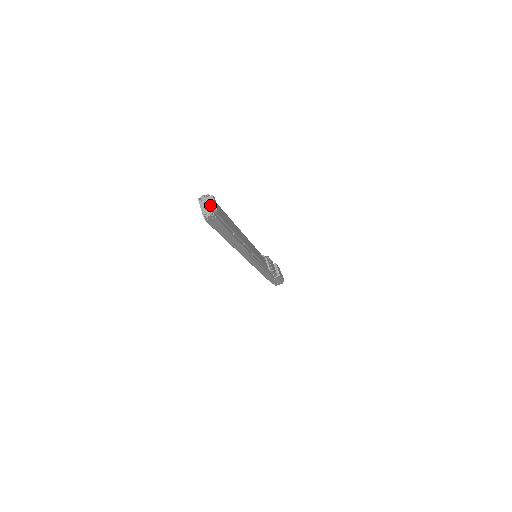
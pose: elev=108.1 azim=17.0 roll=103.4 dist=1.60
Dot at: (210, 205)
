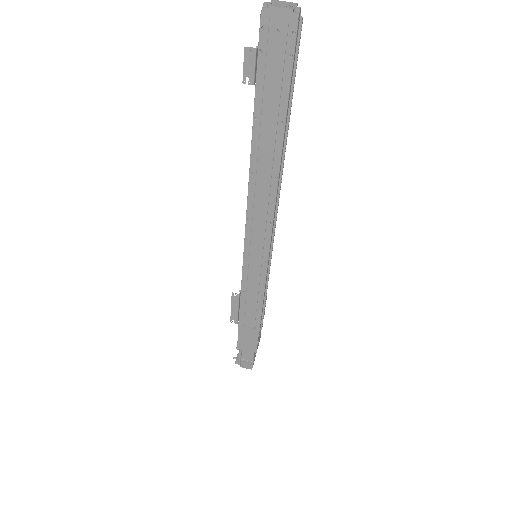
Dot at: (285, 3)
